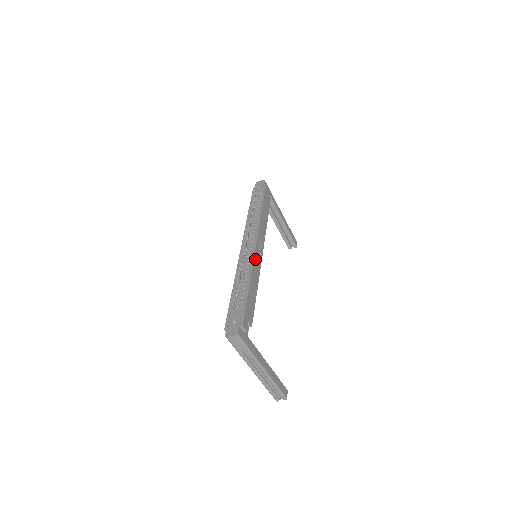
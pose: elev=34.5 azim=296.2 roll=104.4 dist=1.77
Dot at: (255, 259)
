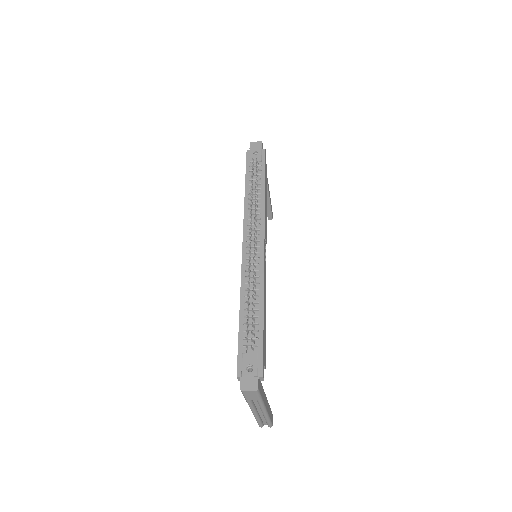
Dot at: (264, 270)
